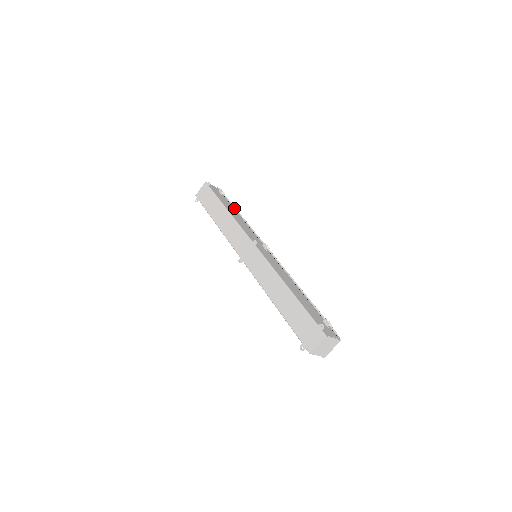
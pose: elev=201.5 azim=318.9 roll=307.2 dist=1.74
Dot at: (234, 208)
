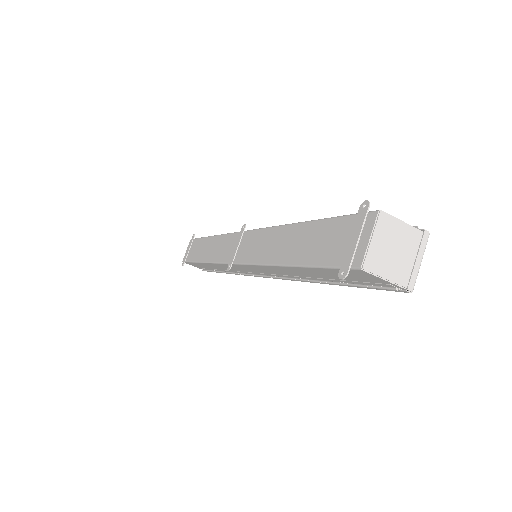
Dot at: occluded
